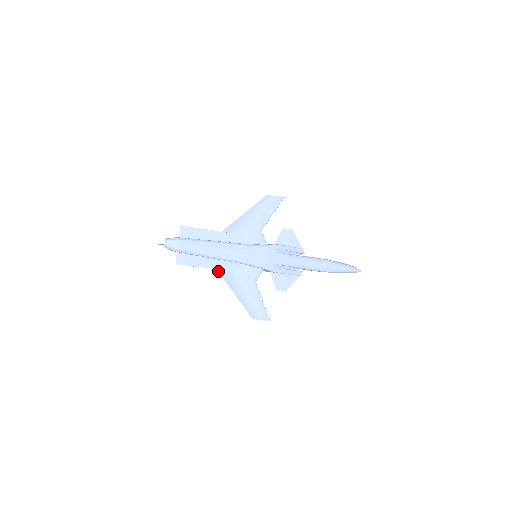
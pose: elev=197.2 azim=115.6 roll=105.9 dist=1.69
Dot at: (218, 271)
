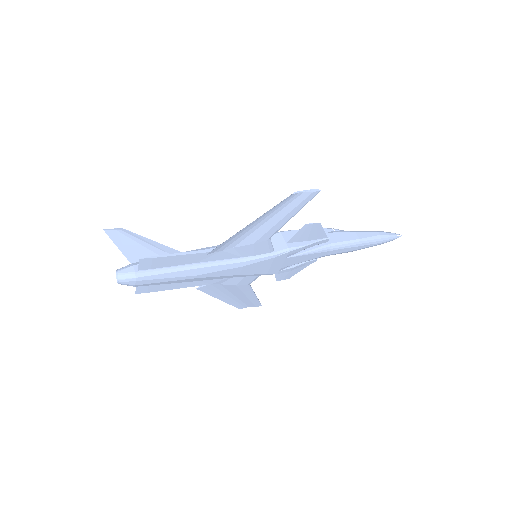
Dot at: (197, 289)
